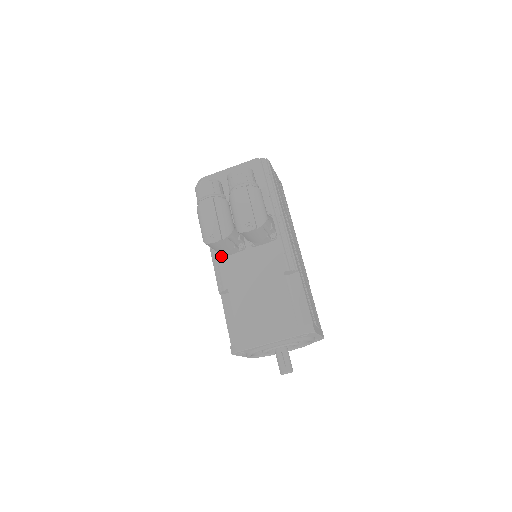
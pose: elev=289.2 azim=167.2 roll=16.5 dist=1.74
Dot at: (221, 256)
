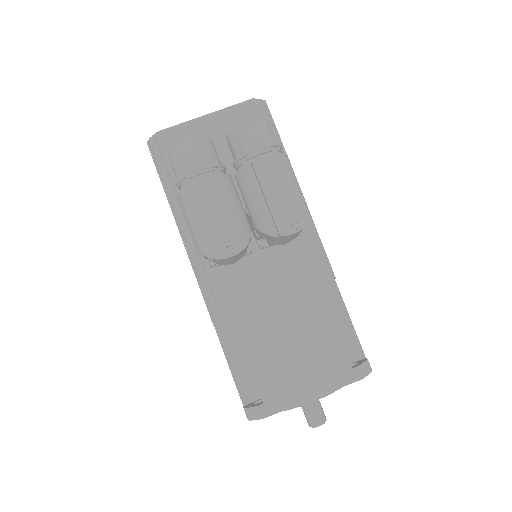
Dot at: (214, 266)
